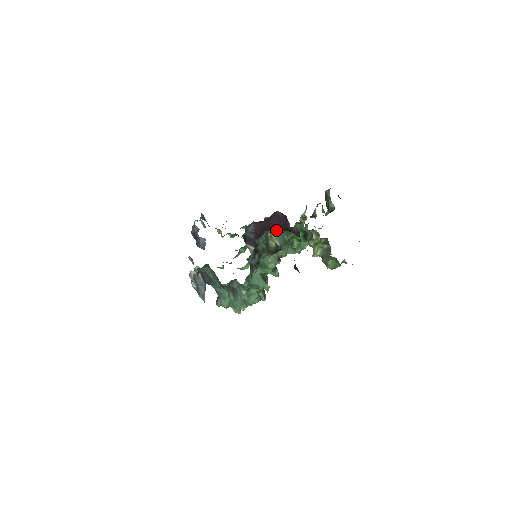
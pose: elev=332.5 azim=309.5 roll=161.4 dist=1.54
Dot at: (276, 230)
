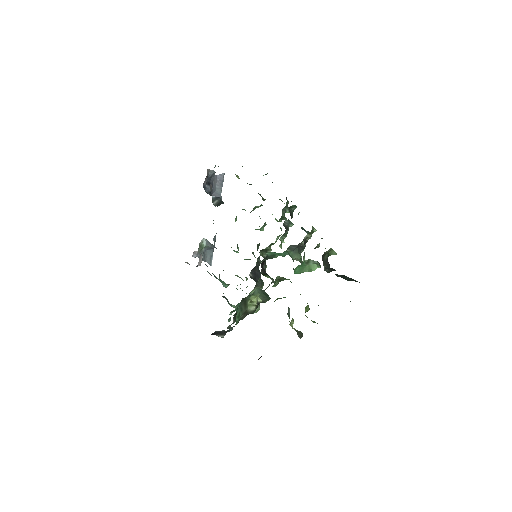
Dot at: (259, 292)
